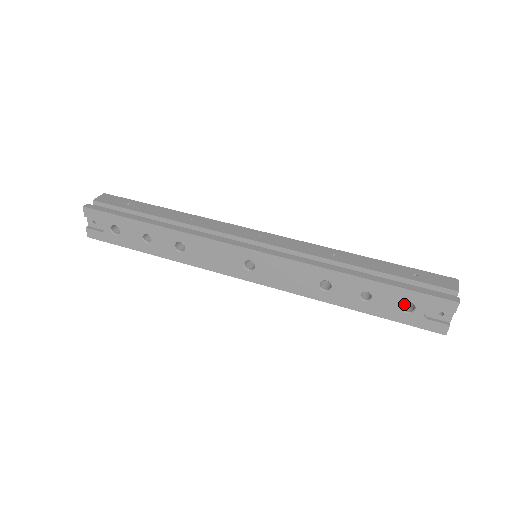
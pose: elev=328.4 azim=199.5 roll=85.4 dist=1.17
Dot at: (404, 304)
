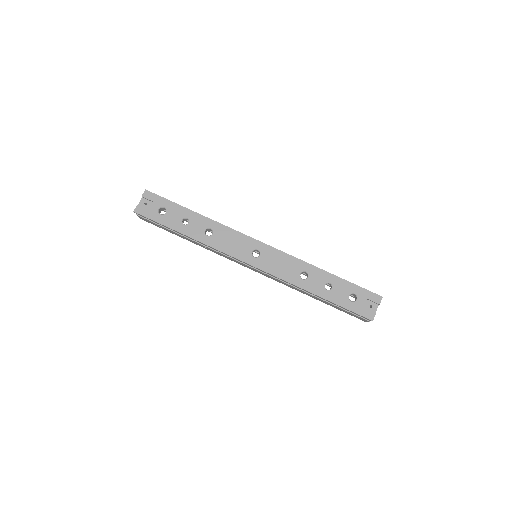
Dot at: occluded
